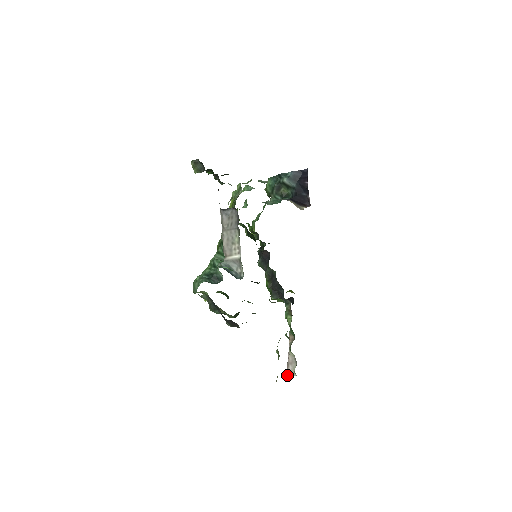
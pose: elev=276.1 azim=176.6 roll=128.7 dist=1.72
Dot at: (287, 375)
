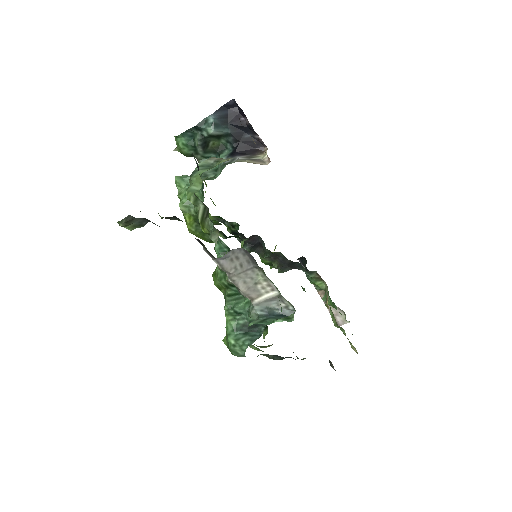
Dot at: occluded
